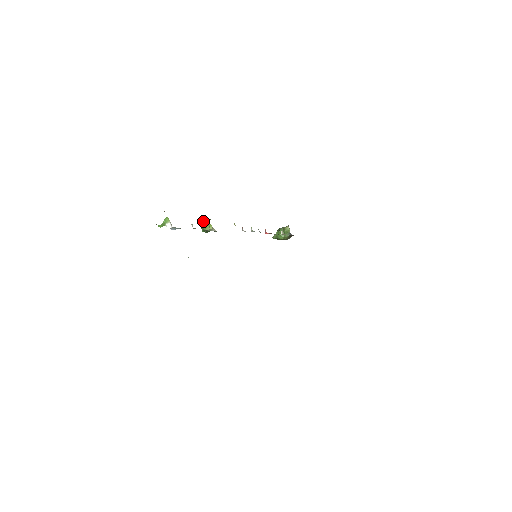
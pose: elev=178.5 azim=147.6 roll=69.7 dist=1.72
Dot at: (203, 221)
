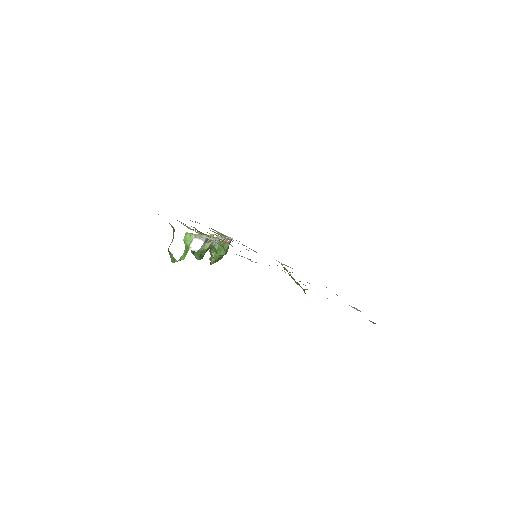
Dot at: occluded
